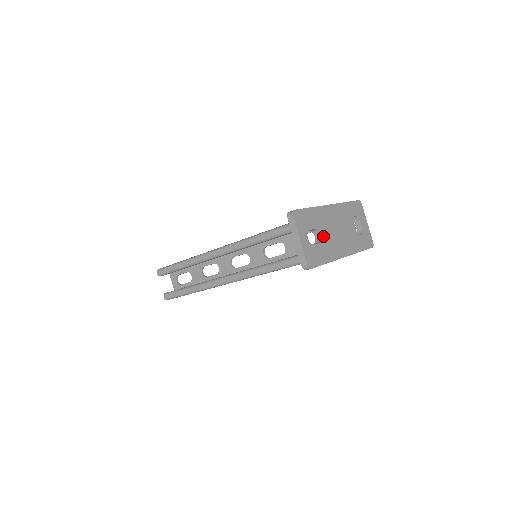
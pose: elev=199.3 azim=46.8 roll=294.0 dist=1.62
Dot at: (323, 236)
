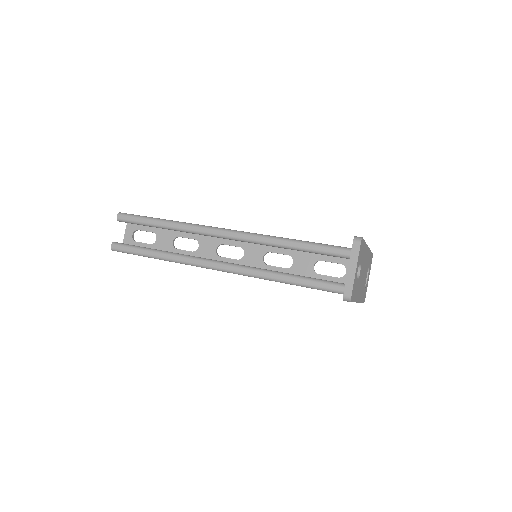
Dot at: (360, 274)
